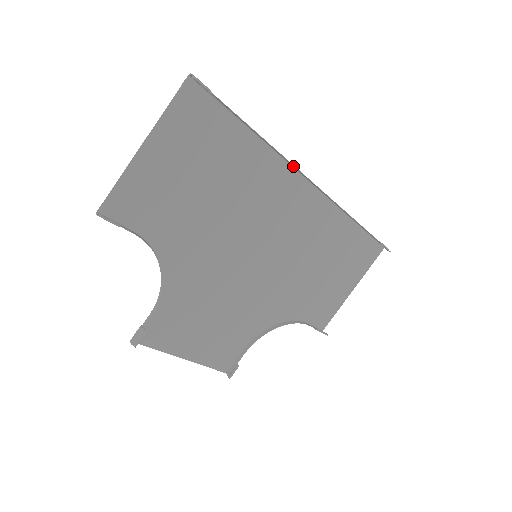
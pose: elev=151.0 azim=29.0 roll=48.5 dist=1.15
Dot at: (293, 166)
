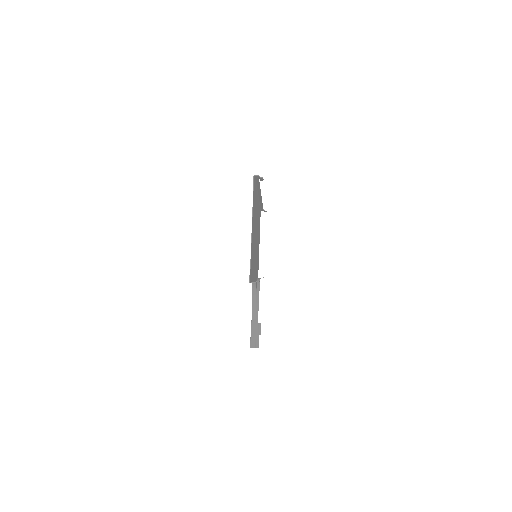
Dot at: (259, 194)
